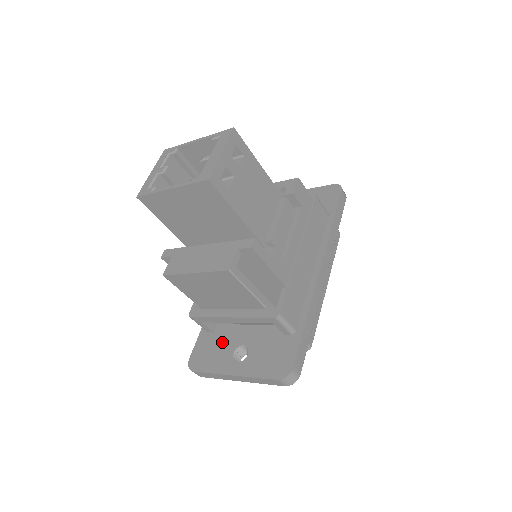
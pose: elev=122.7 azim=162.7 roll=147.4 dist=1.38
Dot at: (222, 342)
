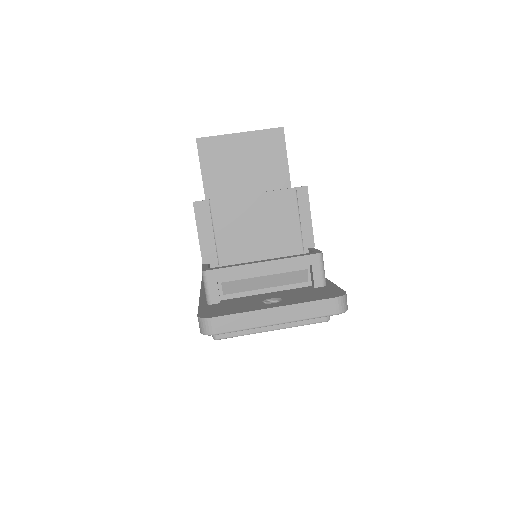
Dot at: (239, 302)
